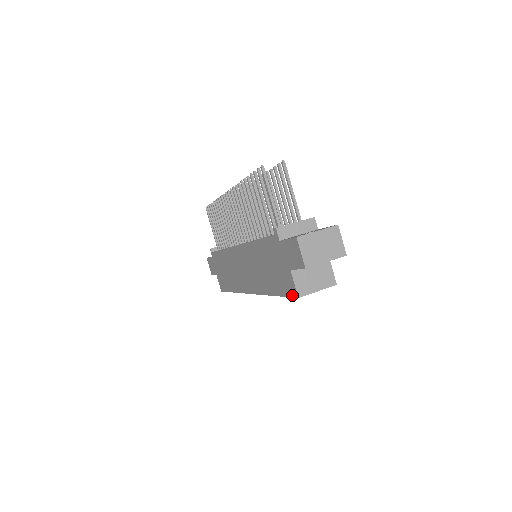
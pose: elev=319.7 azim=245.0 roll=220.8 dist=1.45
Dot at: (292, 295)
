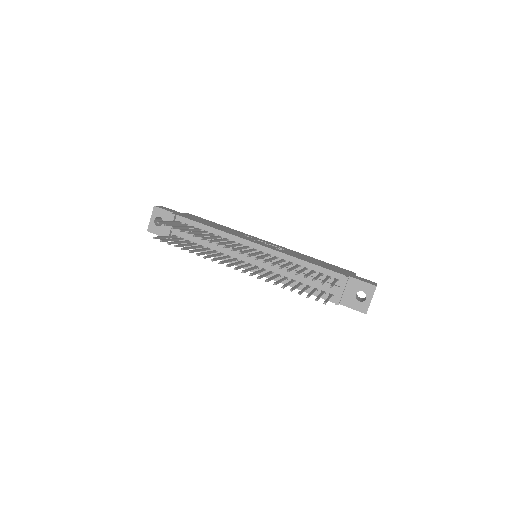
Dot at: occluded
